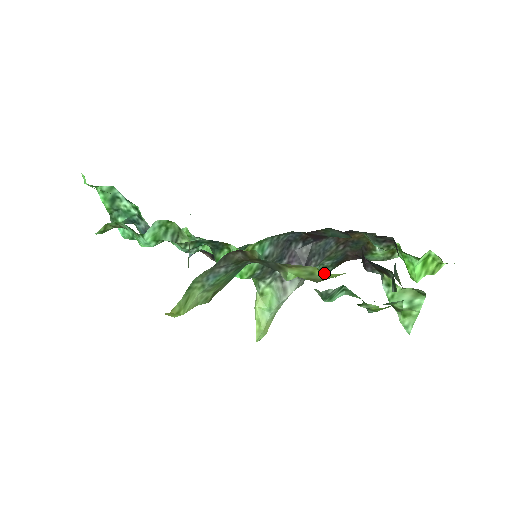
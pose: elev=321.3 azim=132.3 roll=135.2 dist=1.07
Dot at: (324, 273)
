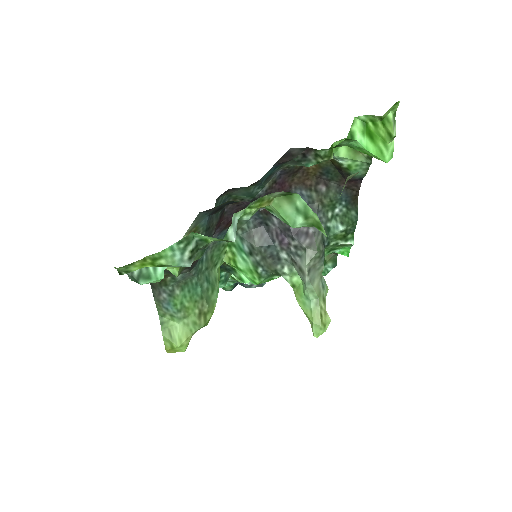
Dot at: occluded
